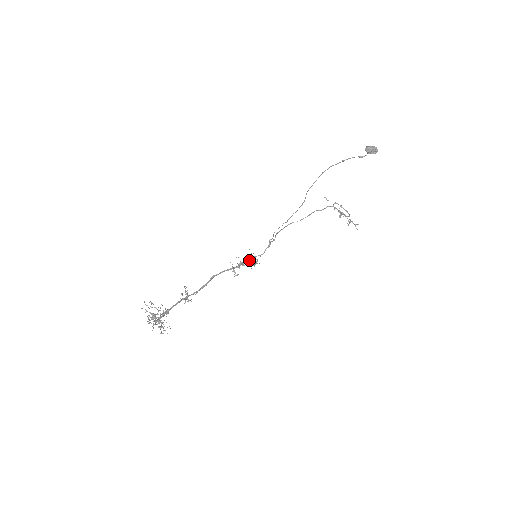
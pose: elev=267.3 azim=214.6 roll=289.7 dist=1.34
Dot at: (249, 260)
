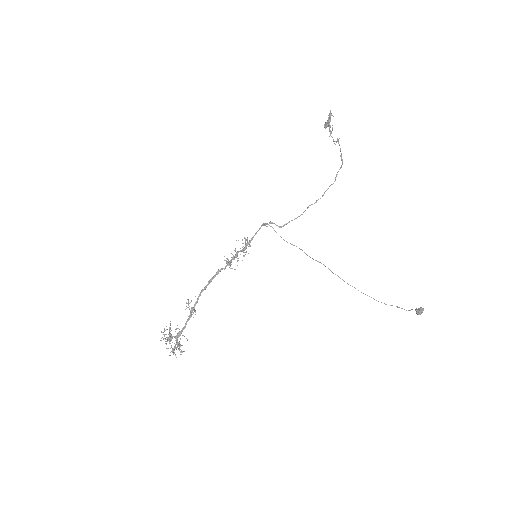
Dot at: (244, 250)
